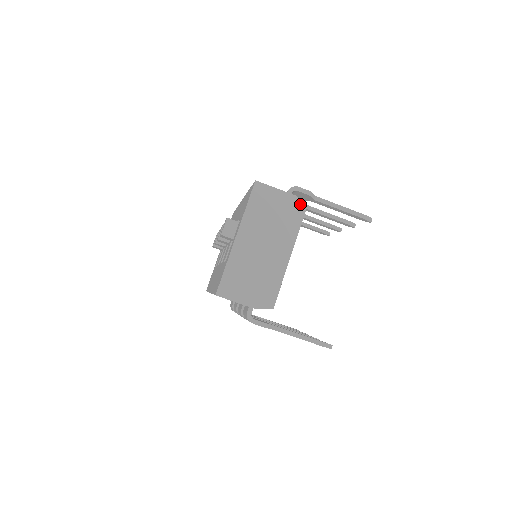
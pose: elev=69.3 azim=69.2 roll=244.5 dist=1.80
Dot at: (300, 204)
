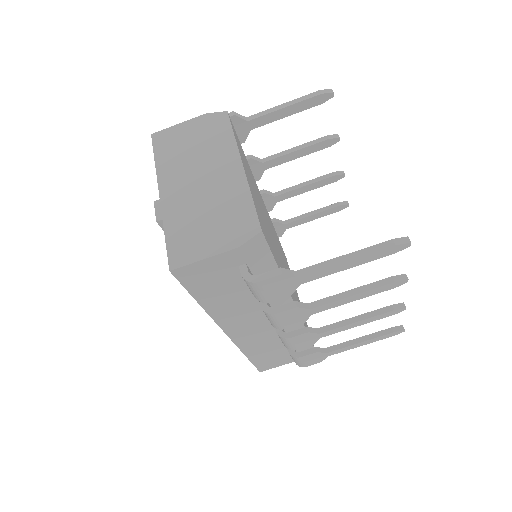
Dot at: (217, 116)
